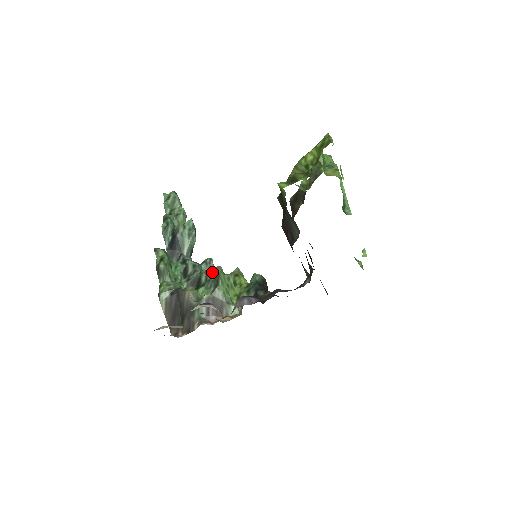
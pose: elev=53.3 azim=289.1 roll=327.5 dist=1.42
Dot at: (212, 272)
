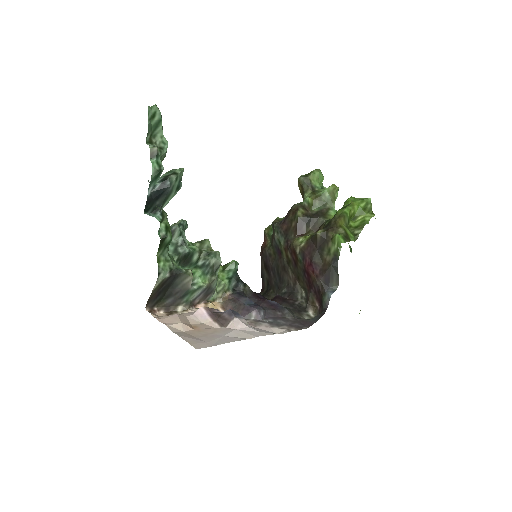
Dot at: (212, 257)
